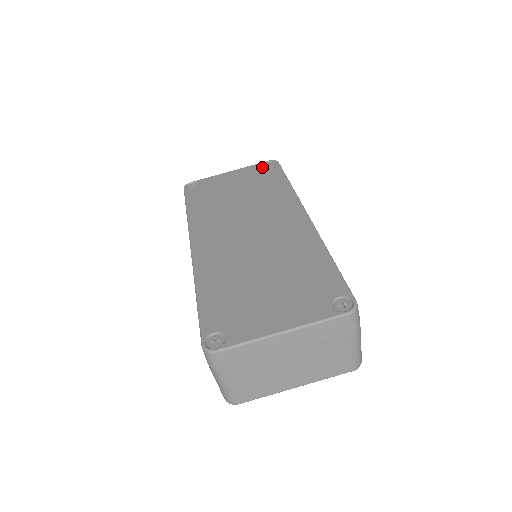
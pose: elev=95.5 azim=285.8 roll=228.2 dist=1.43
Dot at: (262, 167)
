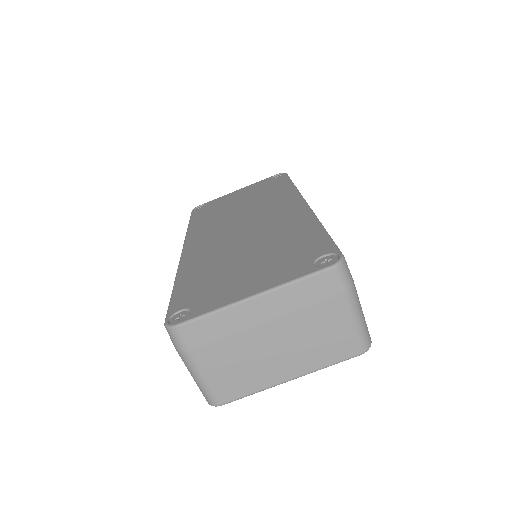
Dot at: (269, 180)
